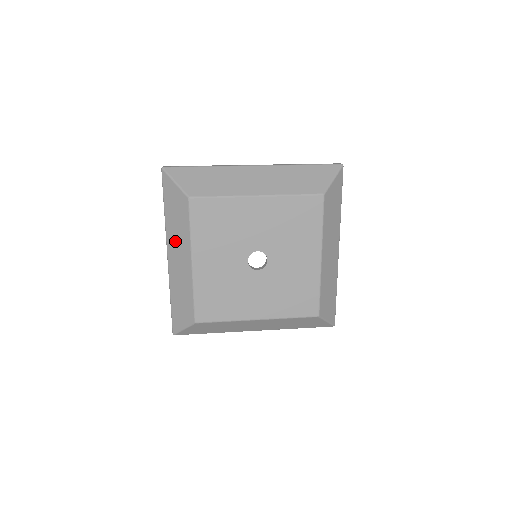
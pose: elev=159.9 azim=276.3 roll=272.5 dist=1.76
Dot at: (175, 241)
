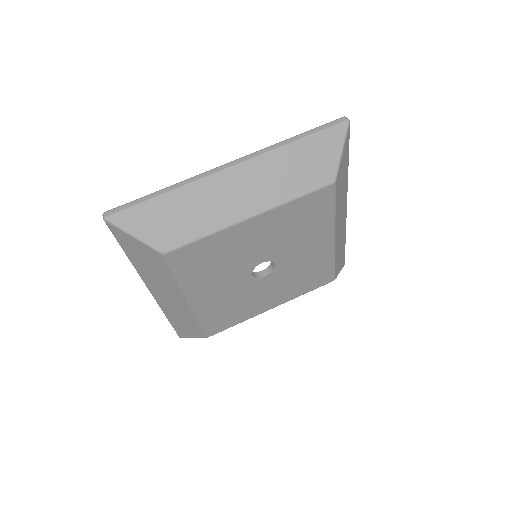
Dot at: (156, 283)
